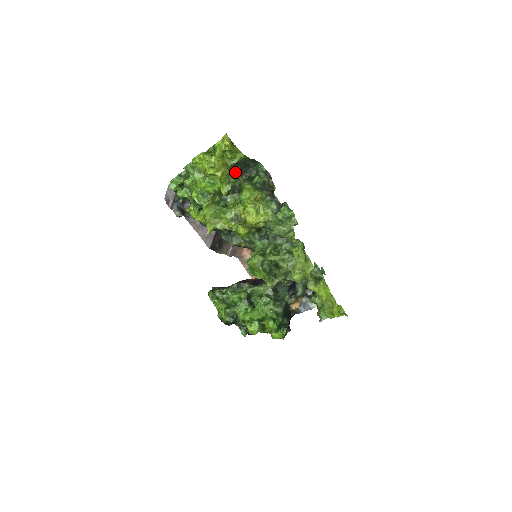
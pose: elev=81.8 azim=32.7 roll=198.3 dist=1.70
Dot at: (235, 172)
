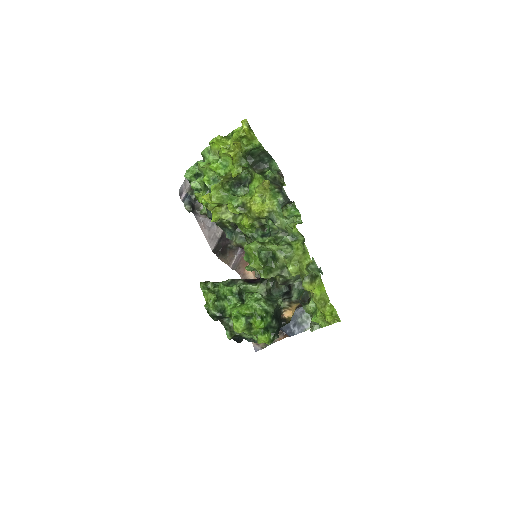
Dot at: (249, 164)
